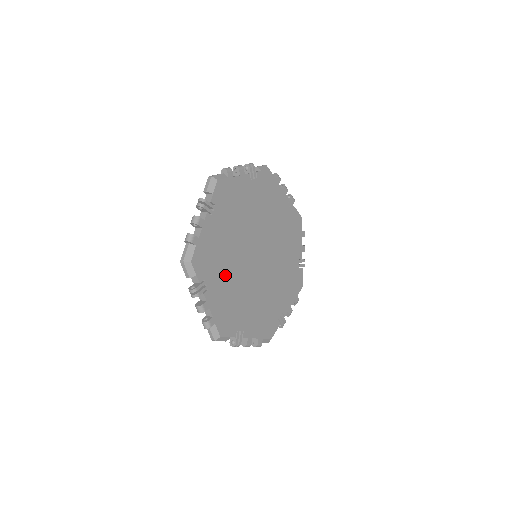
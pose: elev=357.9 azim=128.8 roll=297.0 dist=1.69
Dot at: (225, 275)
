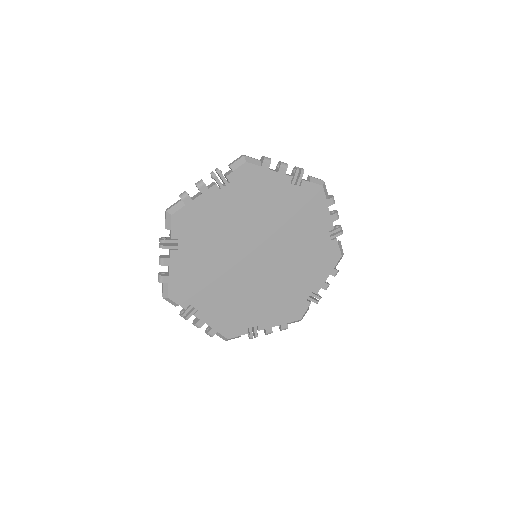
Dot at: (215, 291)
